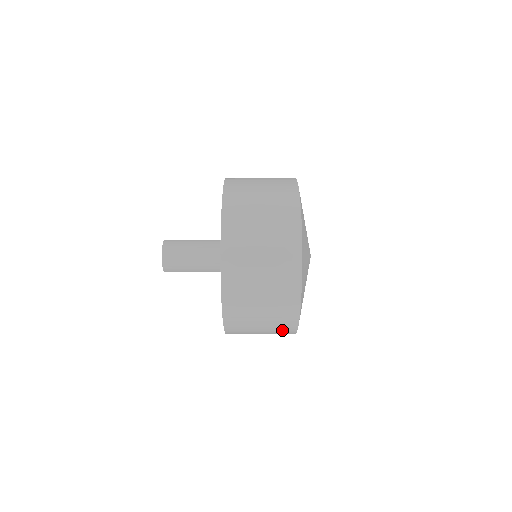
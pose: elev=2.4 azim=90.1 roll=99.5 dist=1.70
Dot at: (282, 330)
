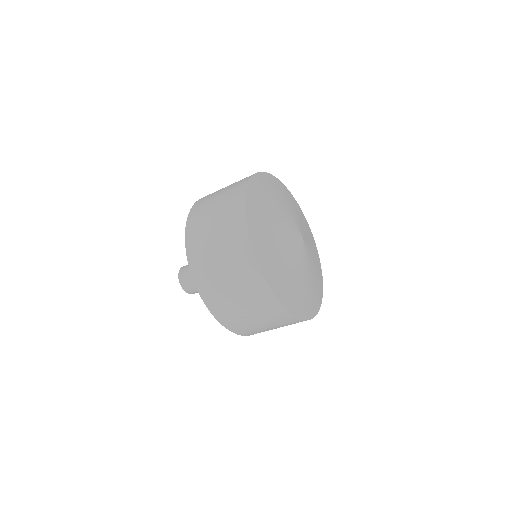
Dot at: occluded
